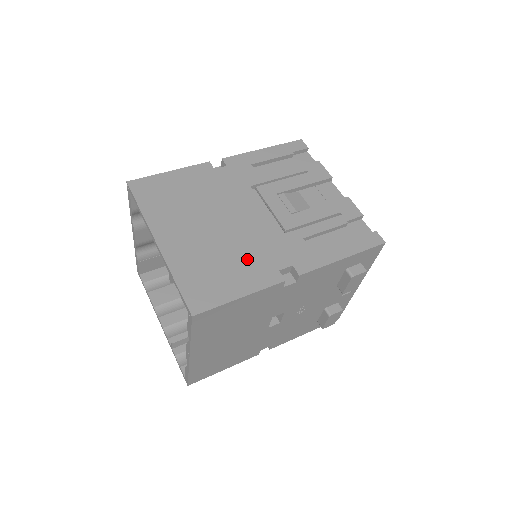
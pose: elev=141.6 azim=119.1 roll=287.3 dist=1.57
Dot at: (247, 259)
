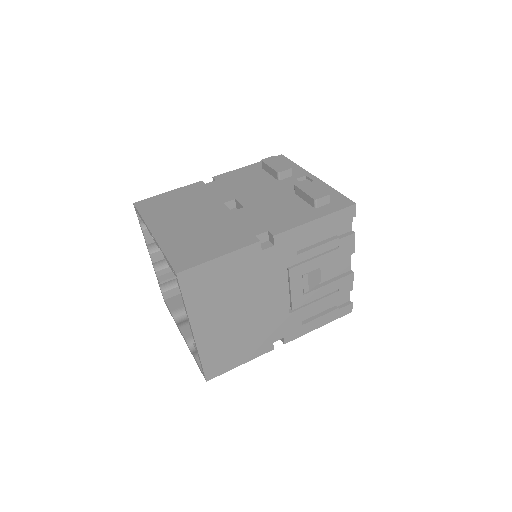
Dot at: (256, 338)
